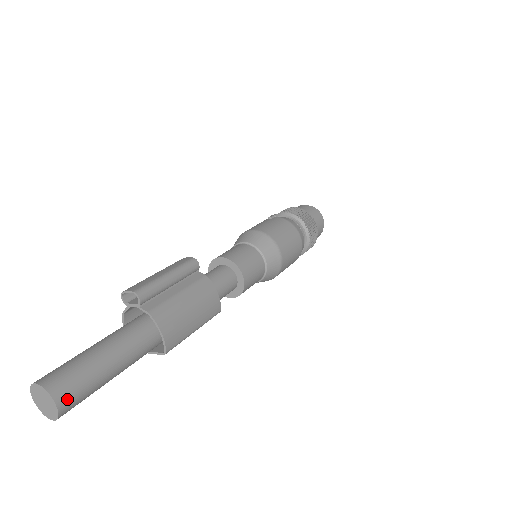
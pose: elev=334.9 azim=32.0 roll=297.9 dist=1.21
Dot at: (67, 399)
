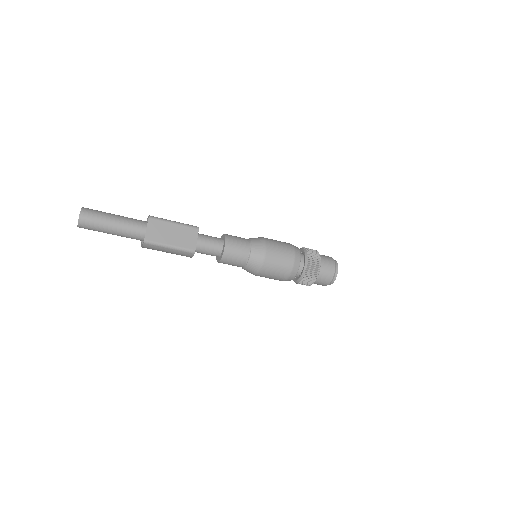
Dot at: occluded
